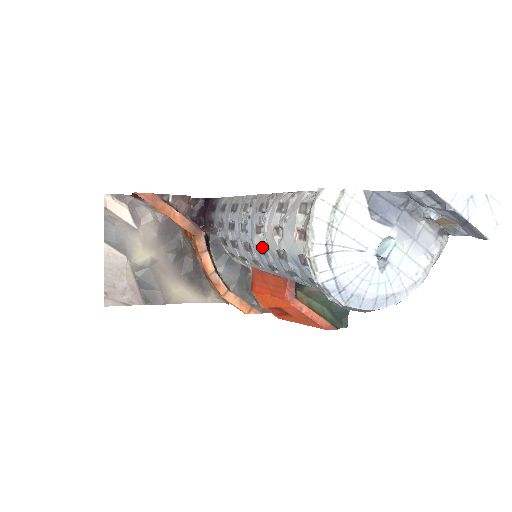
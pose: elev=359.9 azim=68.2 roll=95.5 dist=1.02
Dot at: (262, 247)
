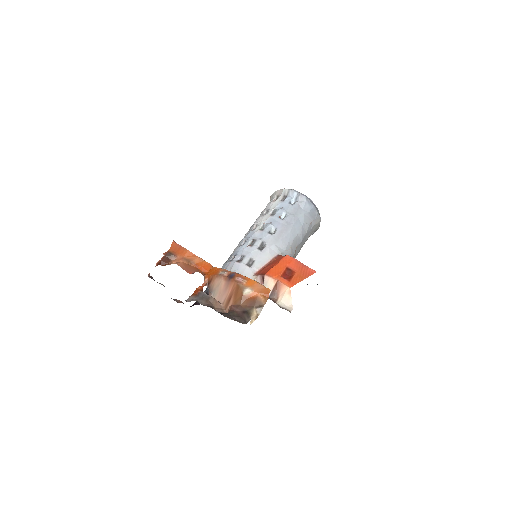
Dot at: (261, 230)
